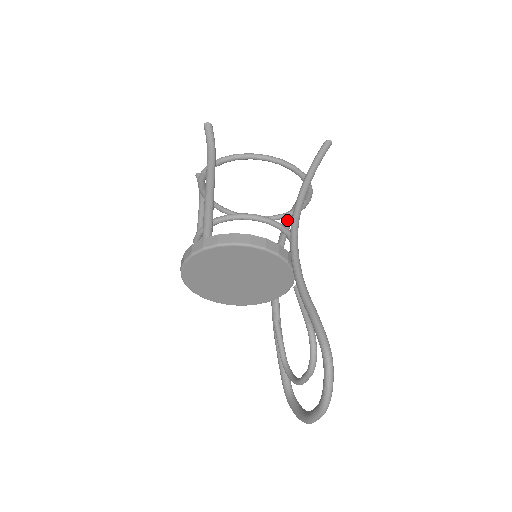
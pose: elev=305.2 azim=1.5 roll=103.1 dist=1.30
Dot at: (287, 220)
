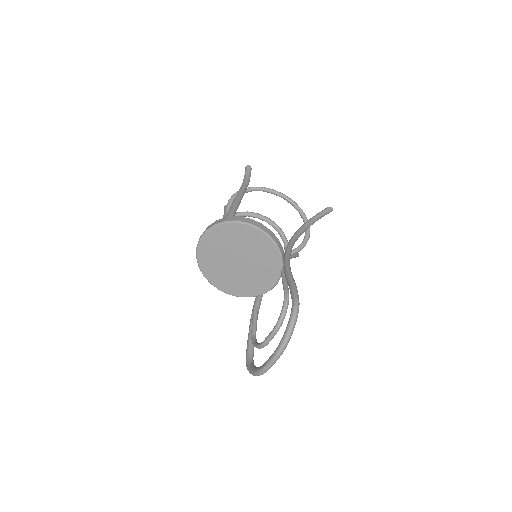
Dot at: occluded
